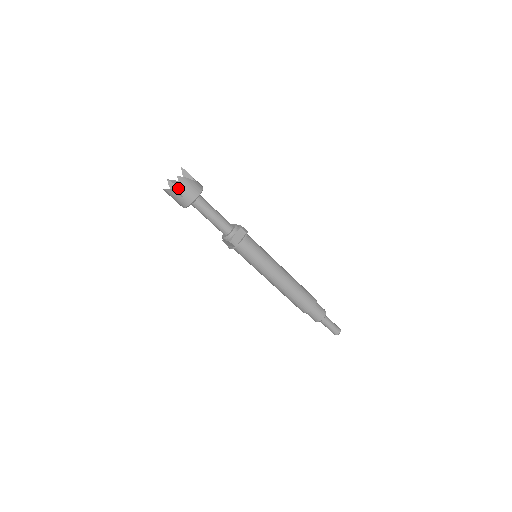
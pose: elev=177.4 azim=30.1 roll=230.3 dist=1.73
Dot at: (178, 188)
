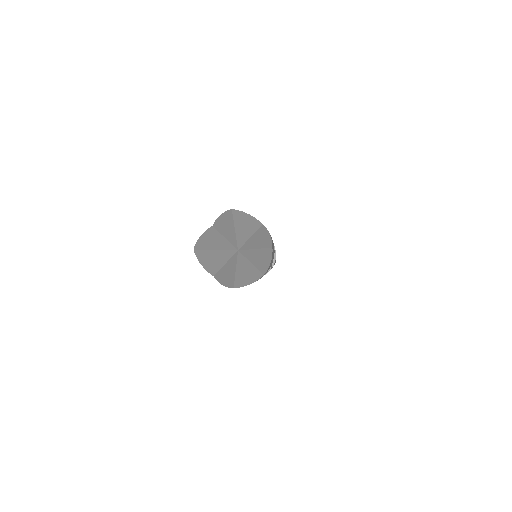
Dot at: (221, 254)
